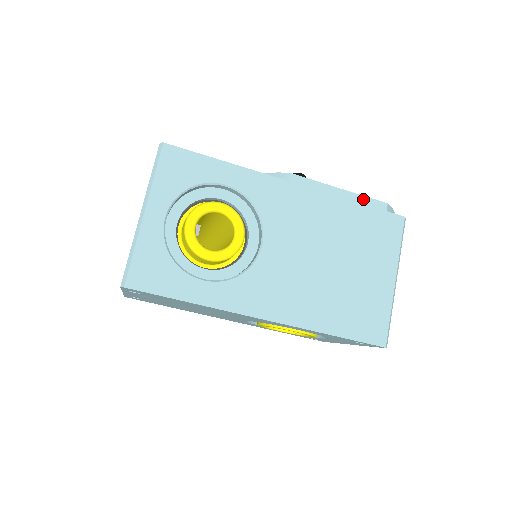
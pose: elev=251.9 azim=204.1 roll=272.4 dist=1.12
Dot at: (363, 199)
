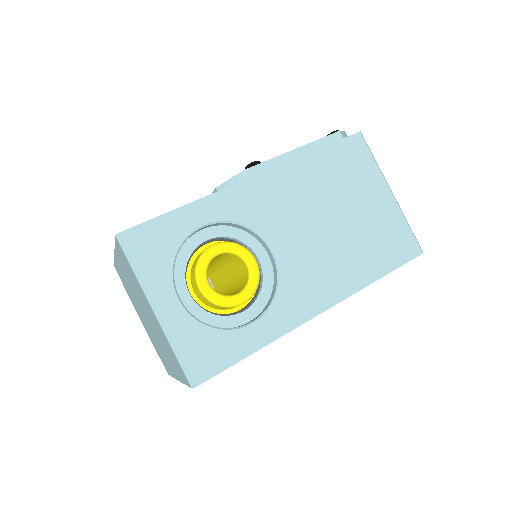
Dot at: (319, 143)
